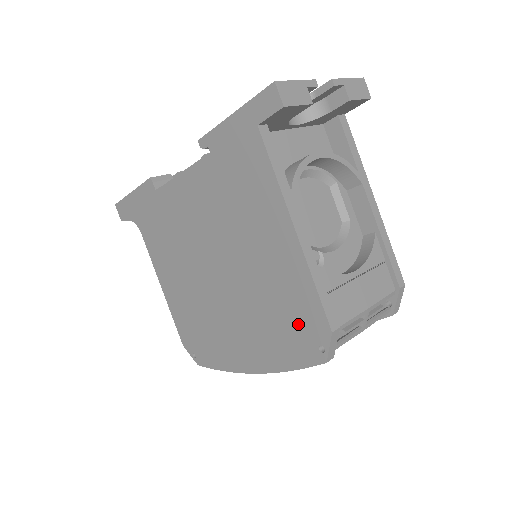
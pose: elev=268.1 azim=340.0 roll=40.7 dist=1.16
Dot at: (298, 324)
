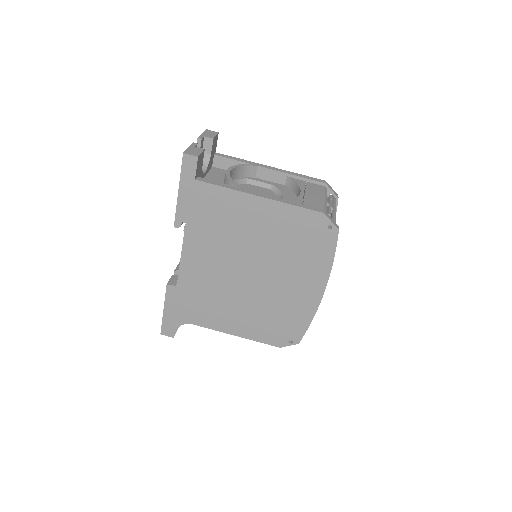
Dot at: (309, 234)
